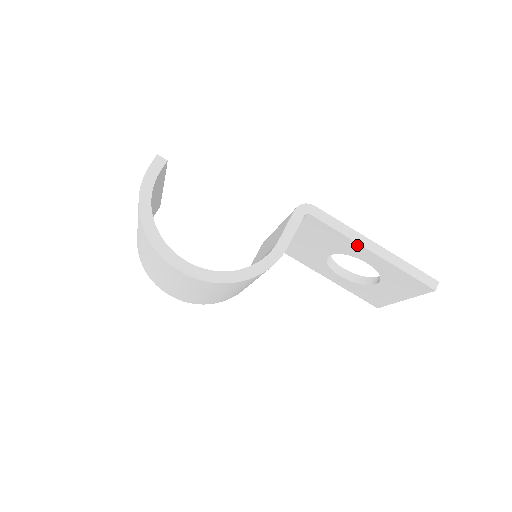
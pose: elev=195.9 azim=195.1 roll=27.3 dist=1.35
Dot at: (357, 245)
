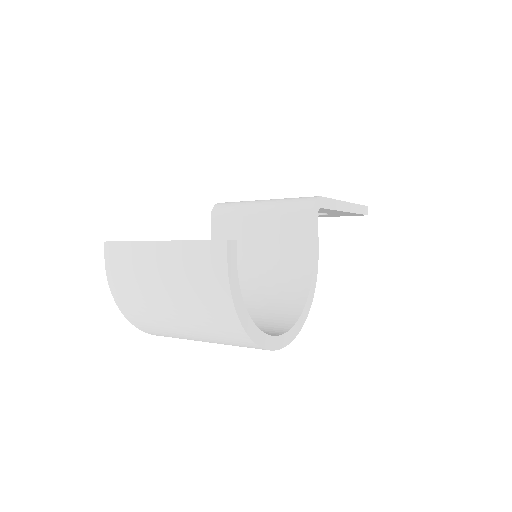
Dot at: (338, 211)
